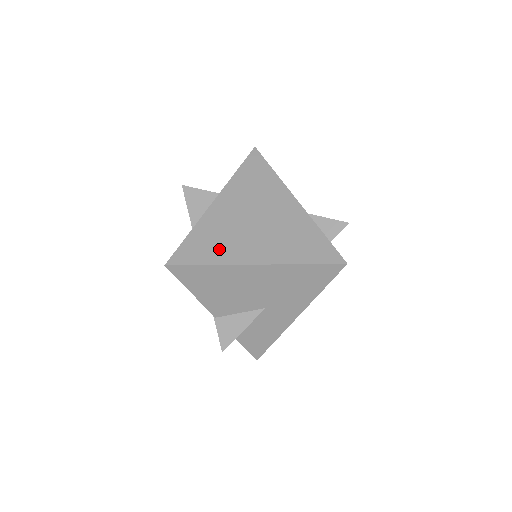
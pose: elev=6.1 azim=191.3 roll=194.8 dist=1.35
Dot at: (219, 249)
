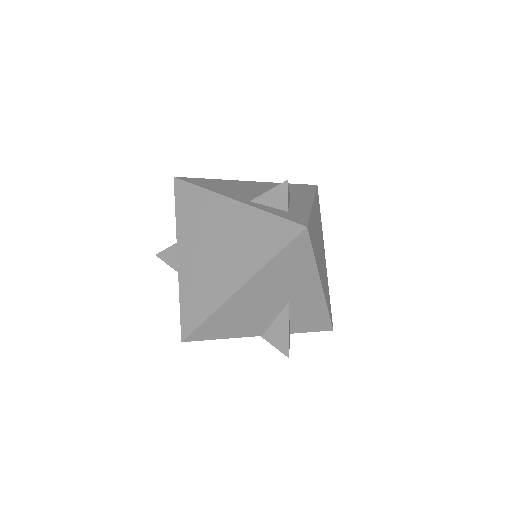
Dot at: (206, 297)
